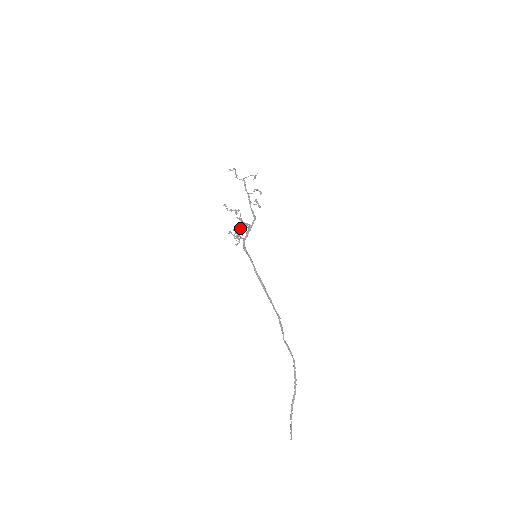
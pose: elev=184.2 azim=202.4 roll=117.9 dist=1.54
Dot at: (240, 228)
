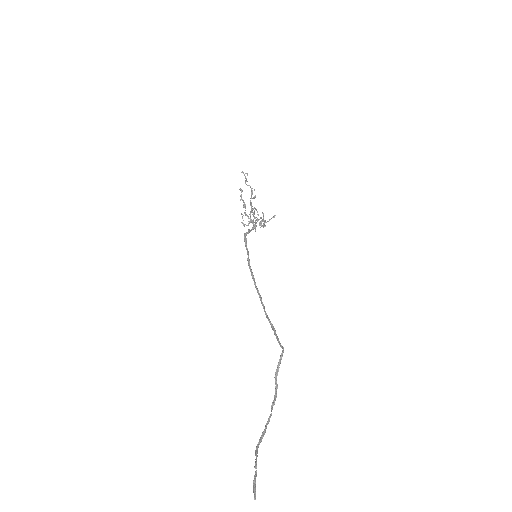
Dot at: (261, 217)
